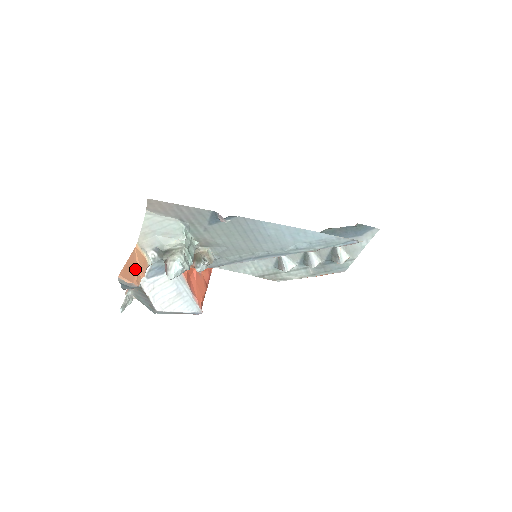
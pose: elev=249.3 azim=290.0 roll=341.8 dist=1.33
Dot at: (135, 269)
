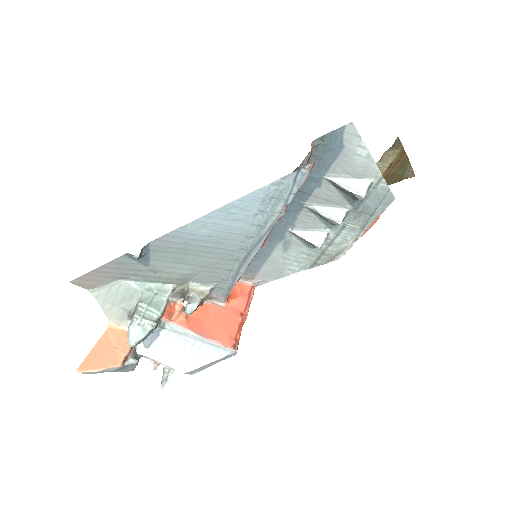
Dot at: (109, 351)
